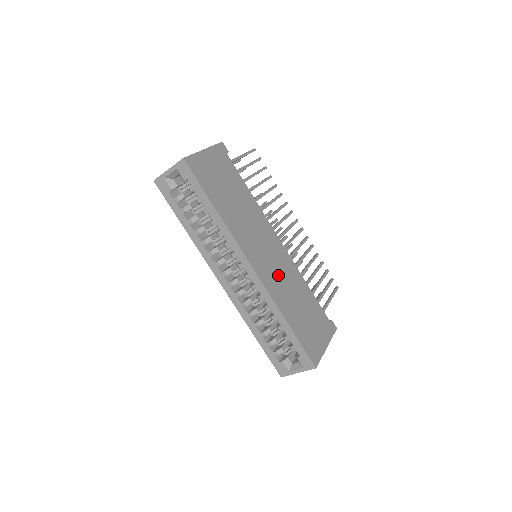
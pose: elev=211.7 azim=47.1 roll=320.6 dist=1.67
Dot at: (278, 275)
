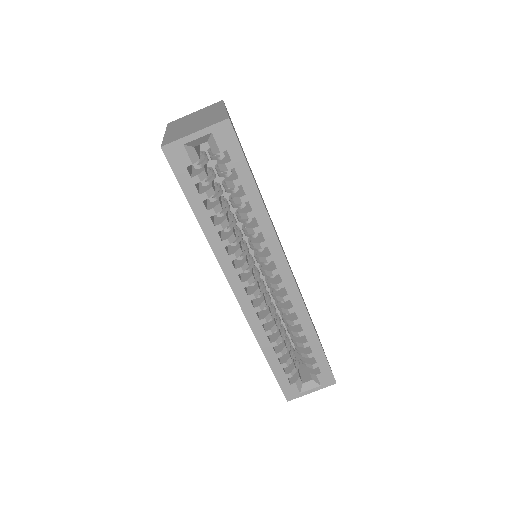
Dot at: occluded
